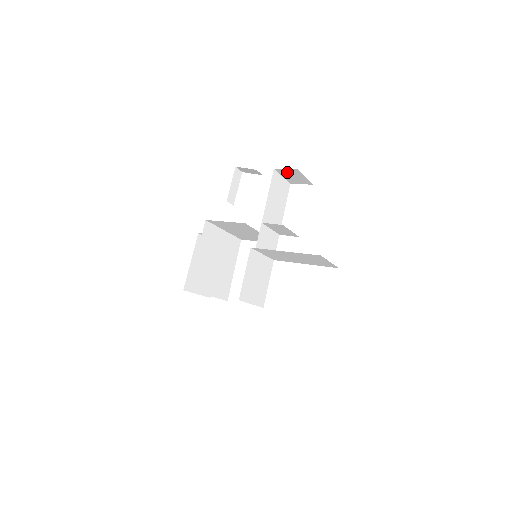
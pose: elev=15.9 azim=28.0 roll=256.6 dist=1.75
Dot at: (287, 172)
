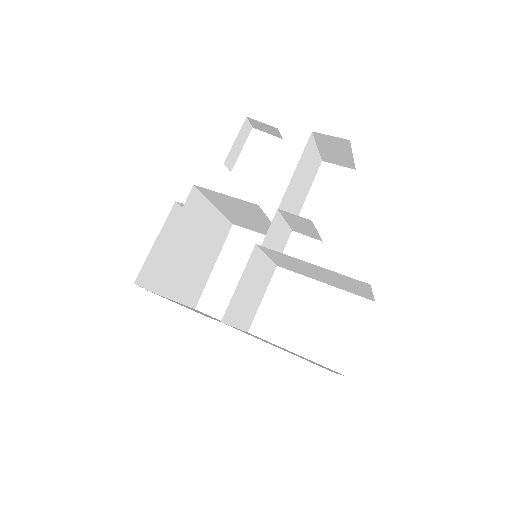
Dot at: (329, 142)
